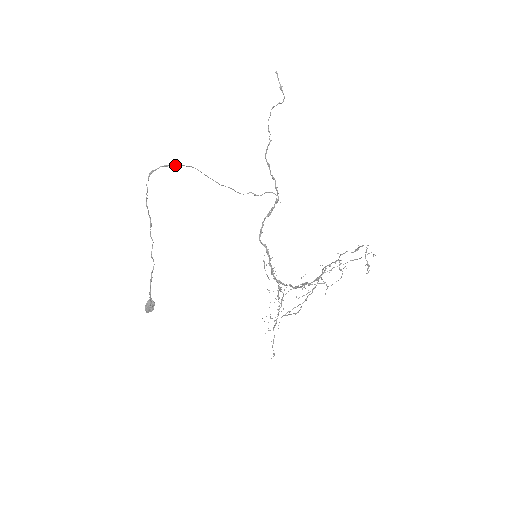
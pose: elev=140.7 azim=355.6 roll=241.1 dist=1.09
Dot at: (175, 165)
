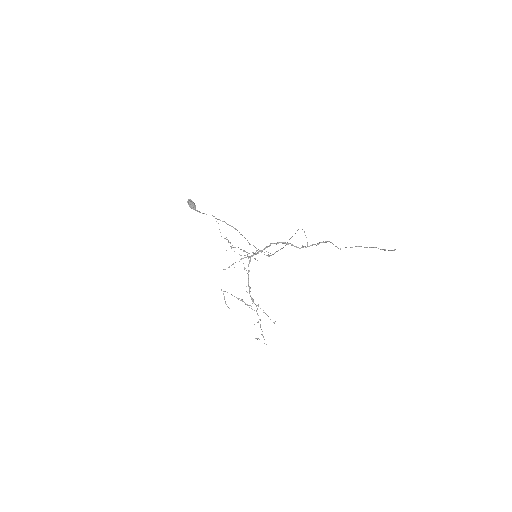
Dot at: occluded
